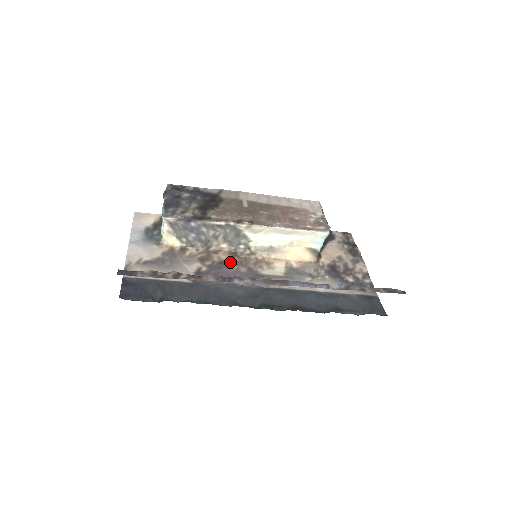
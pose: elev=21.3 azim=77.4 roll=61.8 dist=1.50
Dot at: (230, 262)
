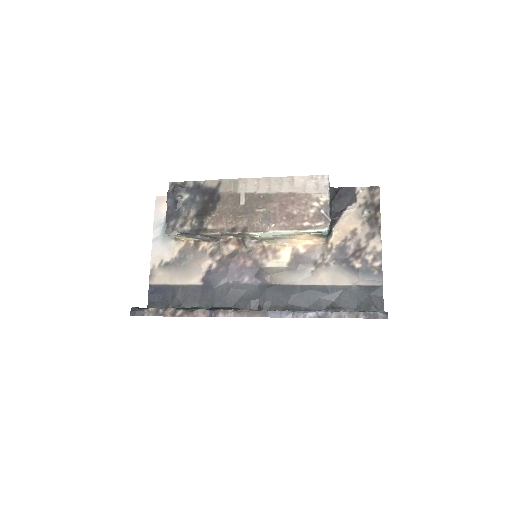
Dot at: (238, 254)
